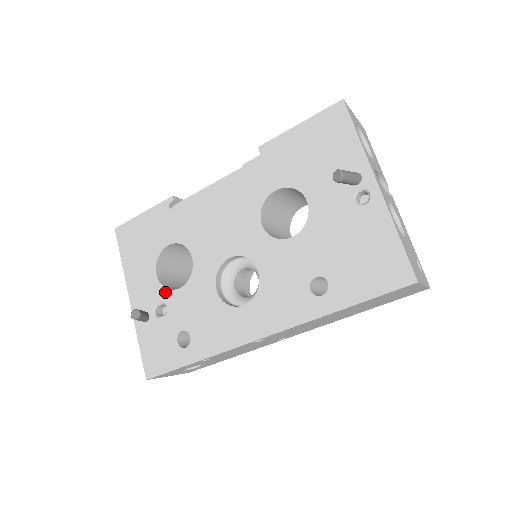
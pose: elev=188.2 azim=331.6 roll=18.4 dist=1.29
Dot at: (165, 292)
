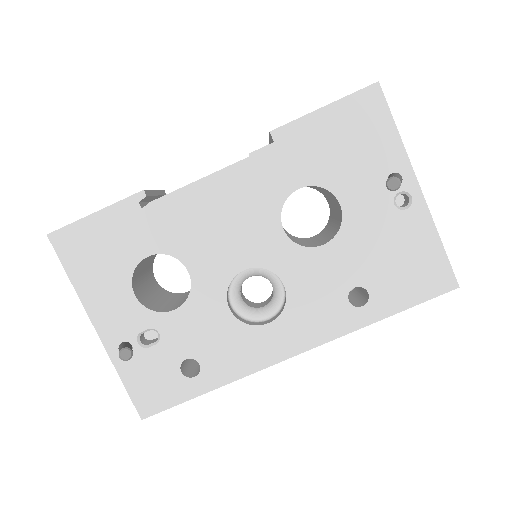
Dot at: (153, 316)
